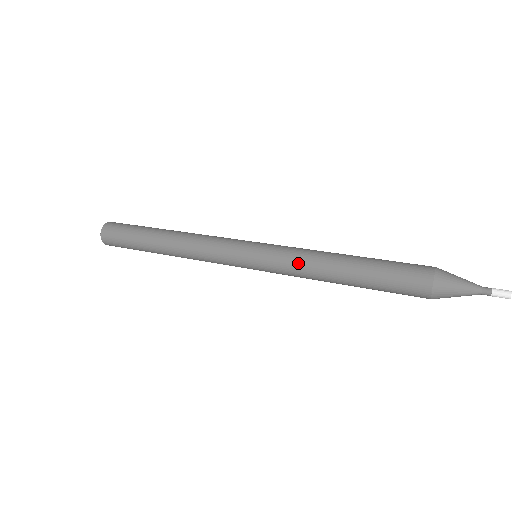
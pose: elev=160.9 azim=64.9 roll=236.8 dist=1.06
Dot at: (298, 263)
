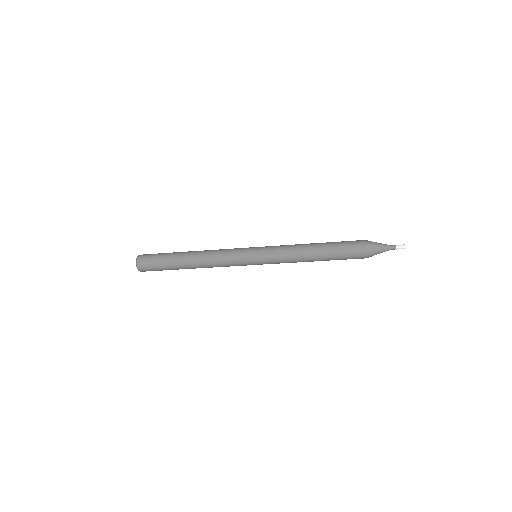
Dot at: (287, 254)
